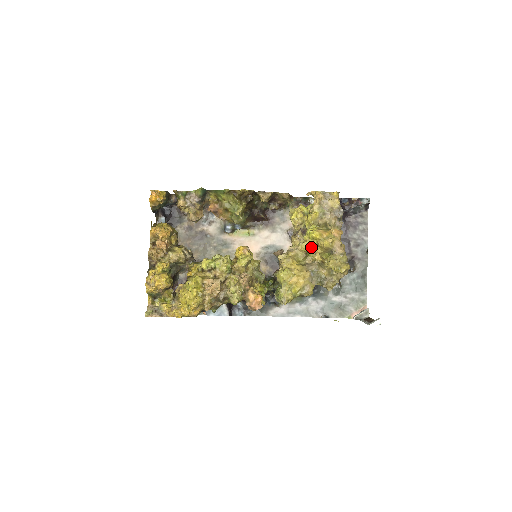
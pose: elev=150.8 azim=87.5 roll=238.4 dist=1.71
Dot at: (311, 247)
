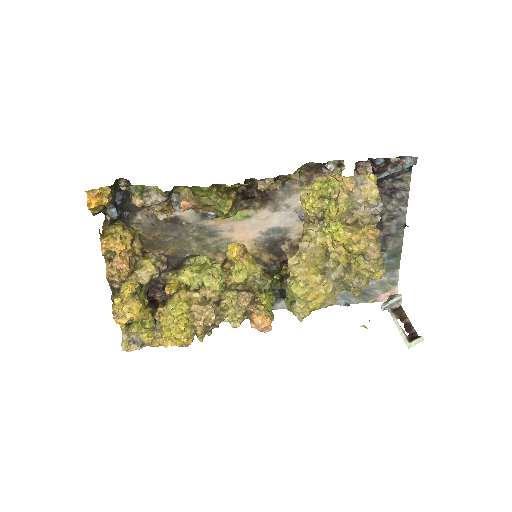
Dot at: (333, 246)
